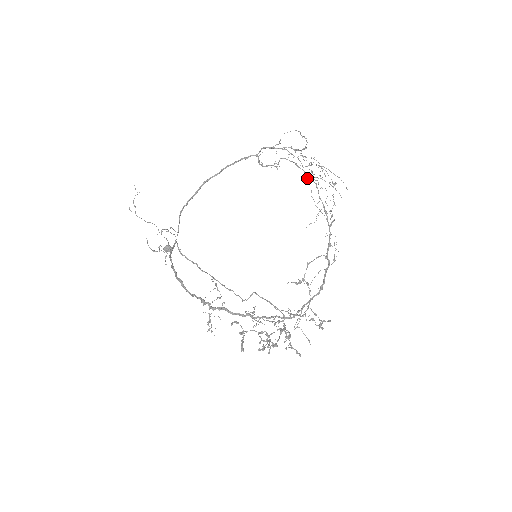
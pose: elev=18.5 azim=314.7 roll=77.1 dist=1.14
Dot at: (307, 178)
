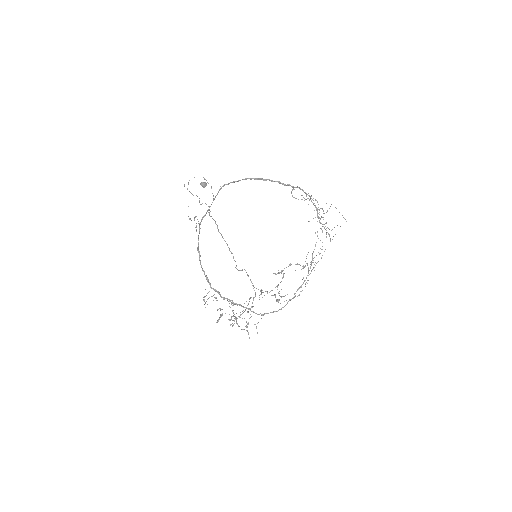
Dot at: occluded
